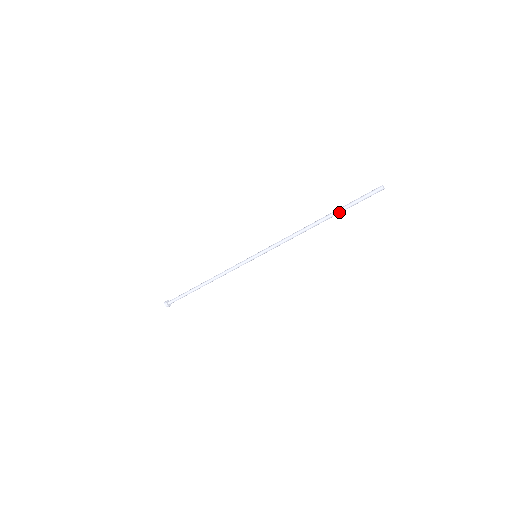
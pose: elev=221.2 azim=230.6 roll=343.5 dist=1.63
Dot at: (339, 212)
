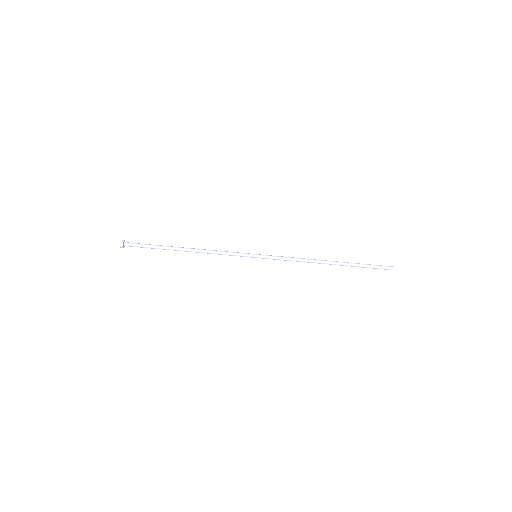
Dot at: (352, 265)
